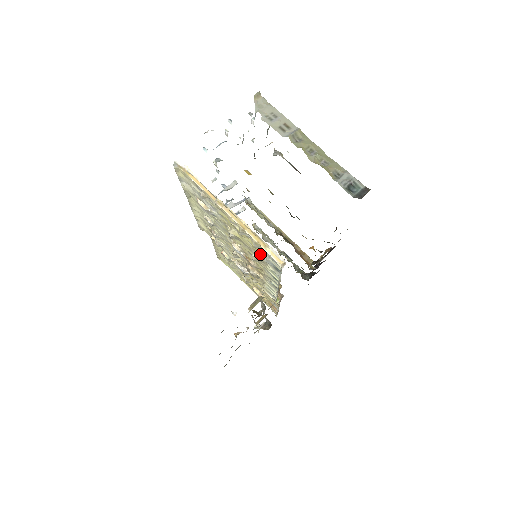
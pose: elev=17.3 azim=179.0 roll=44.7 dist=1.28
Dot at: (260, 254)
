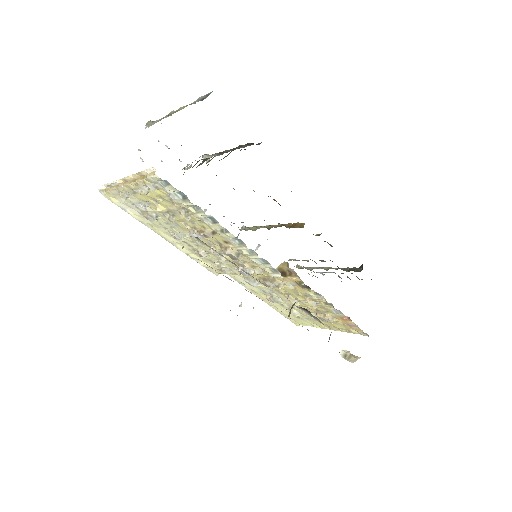
Dot at: (172, 200)
